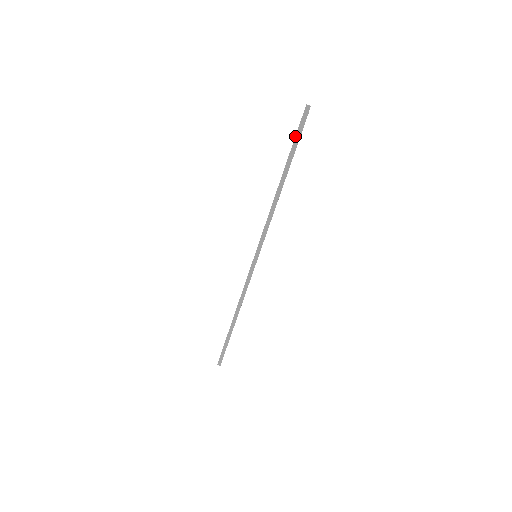
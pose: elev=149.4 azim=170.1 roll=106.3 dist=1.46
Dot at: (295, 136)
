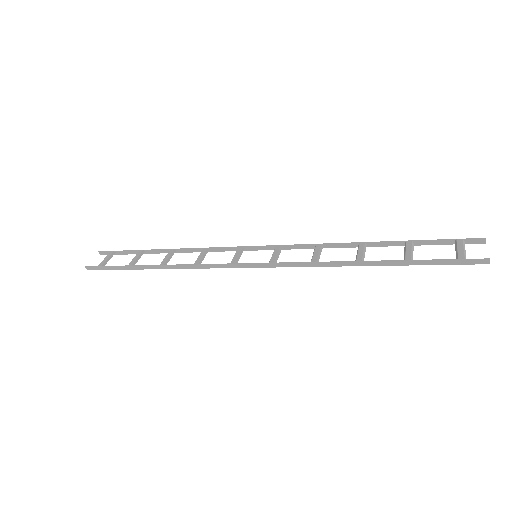
Dot at: (449, 259)
